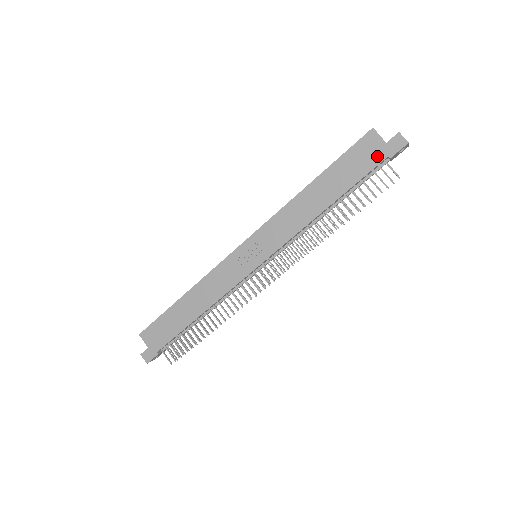
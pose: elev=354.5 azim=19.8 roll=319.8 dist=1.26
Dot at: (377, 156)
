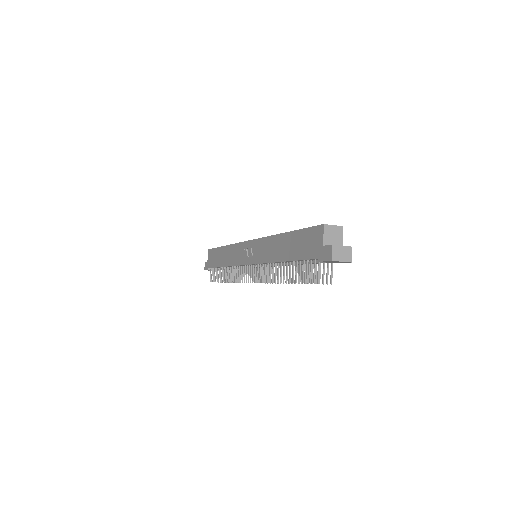
Dot at: (315, 251)
